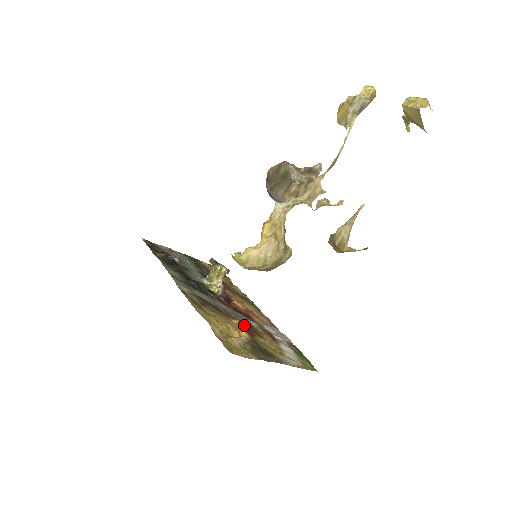
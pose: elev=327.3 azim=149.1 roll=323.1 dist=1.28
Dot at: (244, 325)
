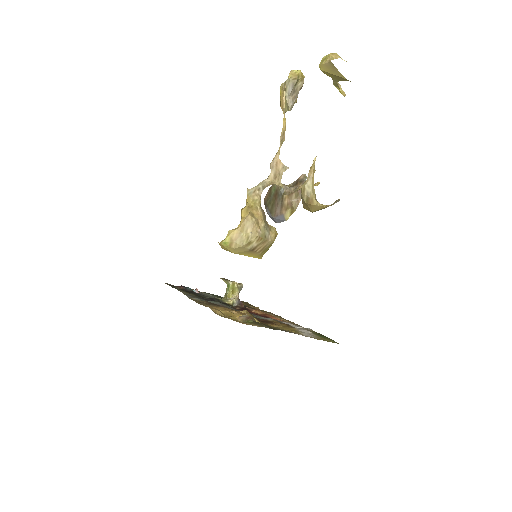
Dot at: (257, 319)
